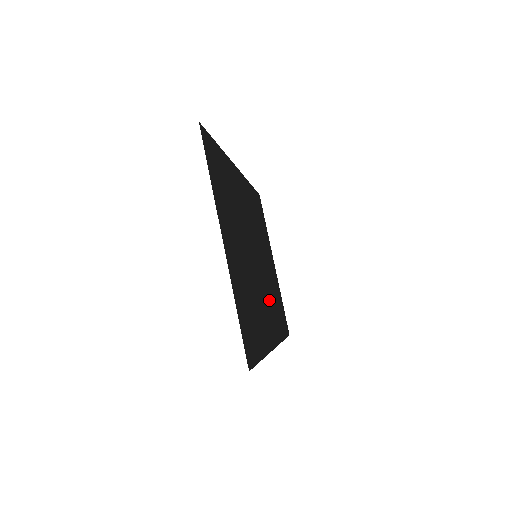
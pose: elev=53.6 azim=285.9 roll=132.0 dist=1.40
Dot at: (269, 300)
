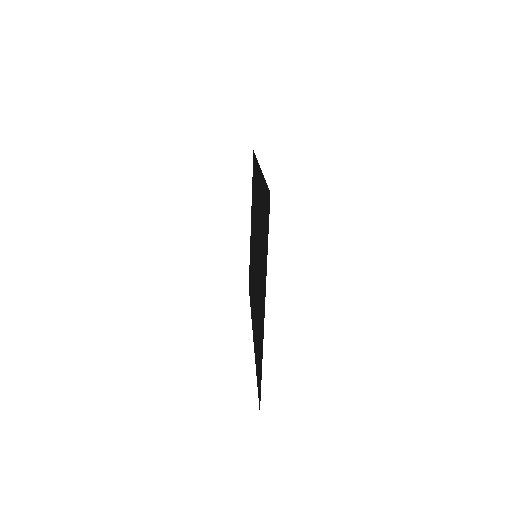
Dot at: (253, 286)
